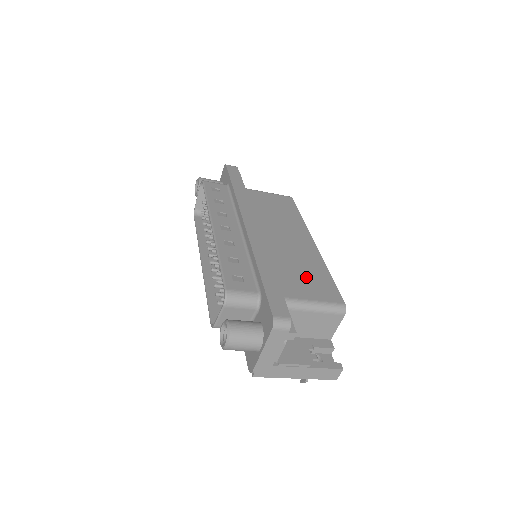
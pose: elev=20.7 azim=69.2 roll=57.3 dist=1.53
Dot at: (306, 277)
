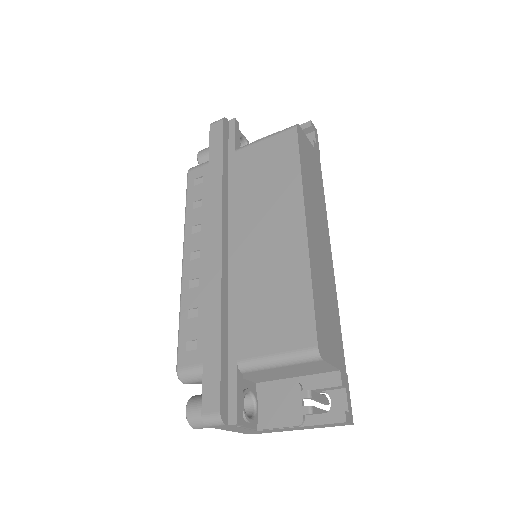
Dot at: (274, 309)
